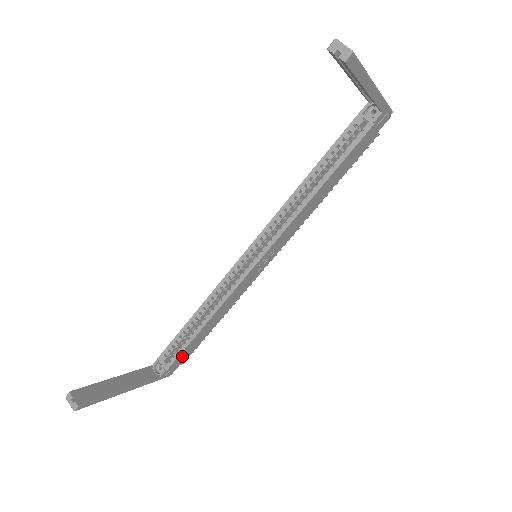
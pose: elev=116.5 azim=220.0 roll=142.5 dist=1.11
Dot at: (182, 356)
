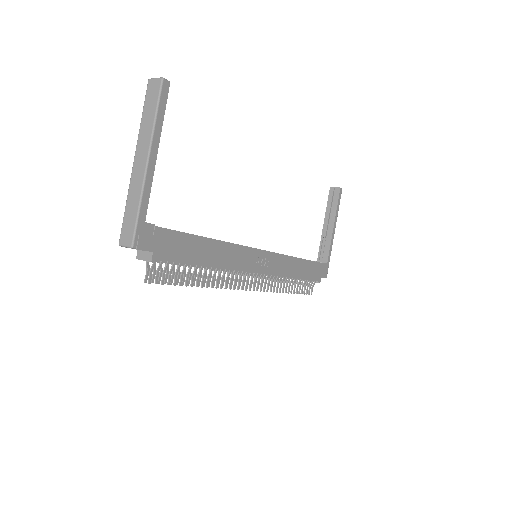
Dot at: (171, 241)
